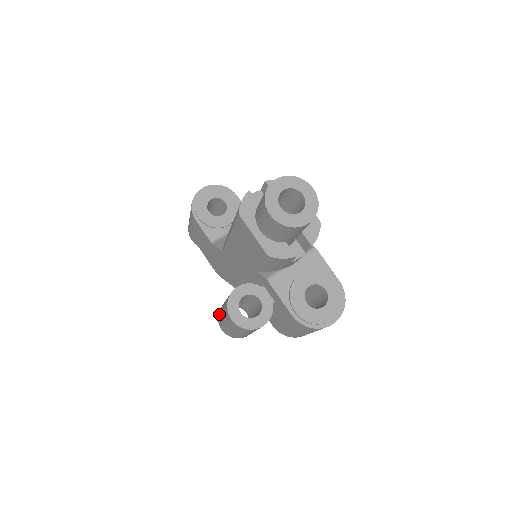
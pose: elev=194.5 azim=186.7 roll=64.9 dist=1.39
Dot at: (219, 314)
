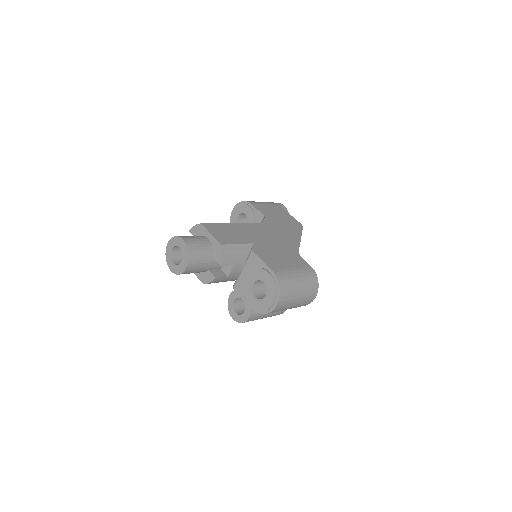
Dot at: occluded
